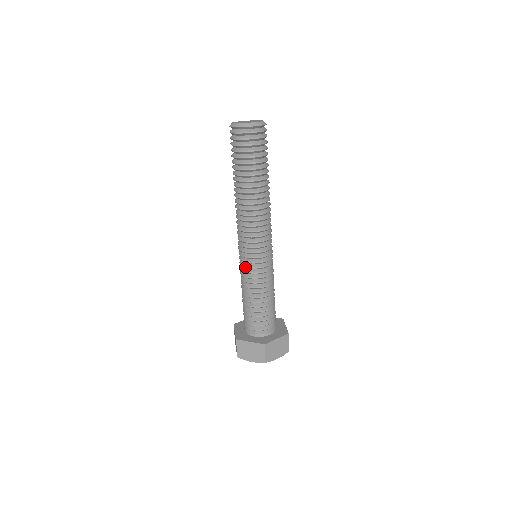
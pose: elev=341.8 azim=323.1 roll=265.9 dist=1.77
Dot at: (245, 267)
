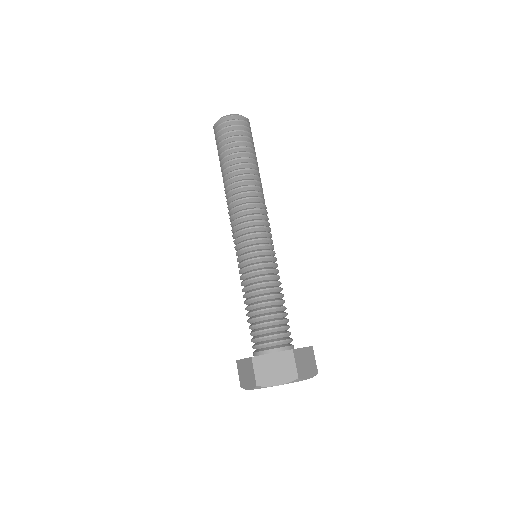
Dot at: (249, 260)
